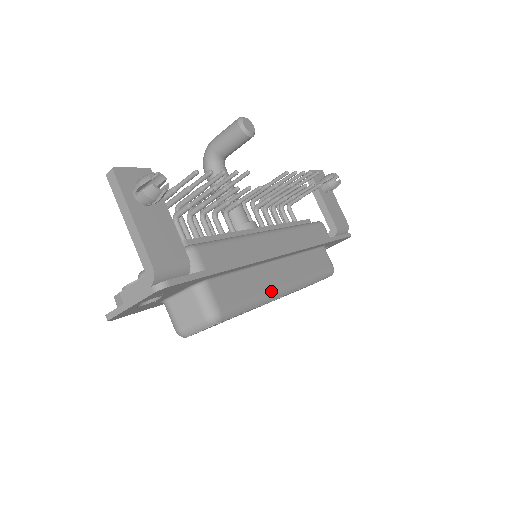
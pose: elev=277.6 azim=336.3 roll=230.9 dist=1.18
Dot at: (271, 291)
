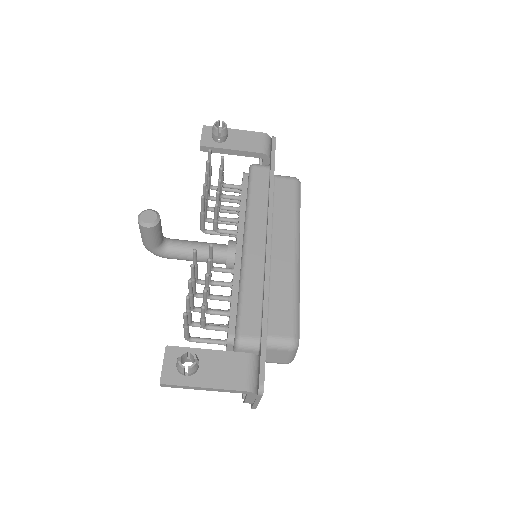
Dot at: (293, 273)
